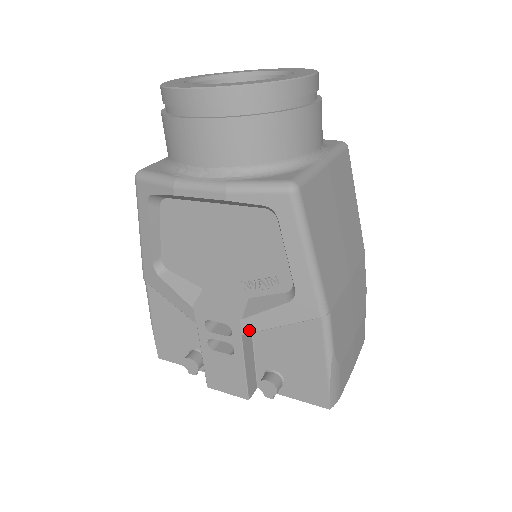
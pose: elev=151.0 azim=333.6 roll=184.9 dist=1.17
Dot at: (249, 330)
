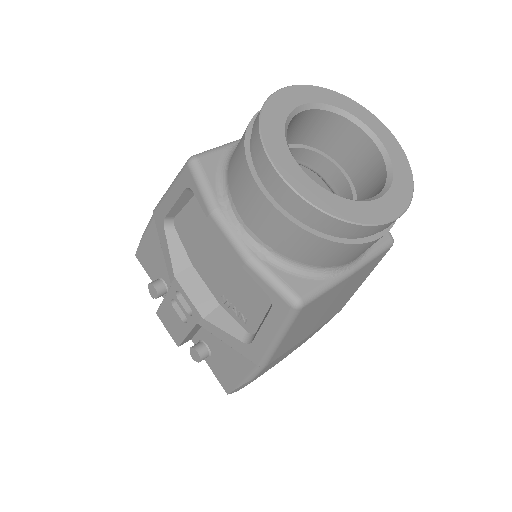
Dot at: (204, 326)
